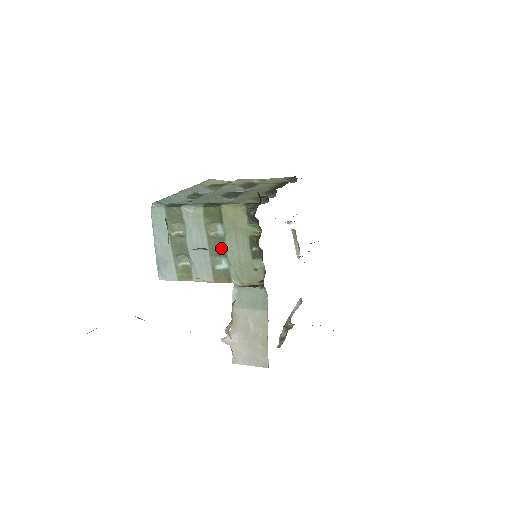
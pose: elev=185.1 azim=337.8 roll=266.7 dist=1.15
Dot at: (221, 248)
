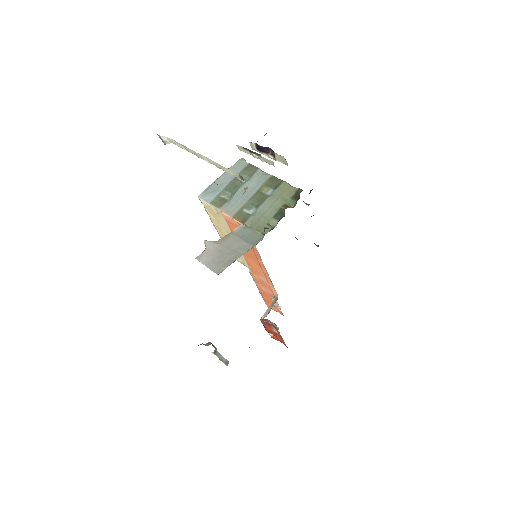
Dot at: (259, 201)
